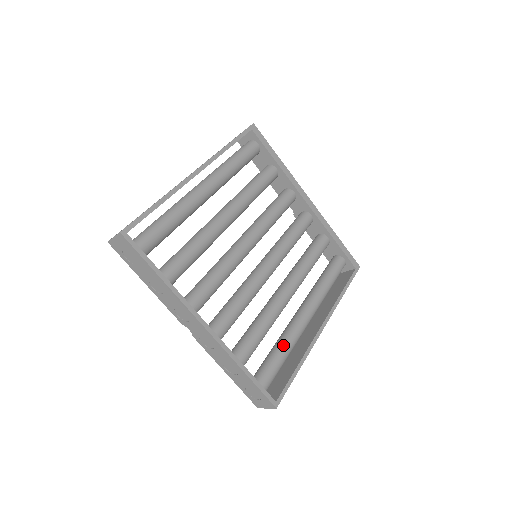
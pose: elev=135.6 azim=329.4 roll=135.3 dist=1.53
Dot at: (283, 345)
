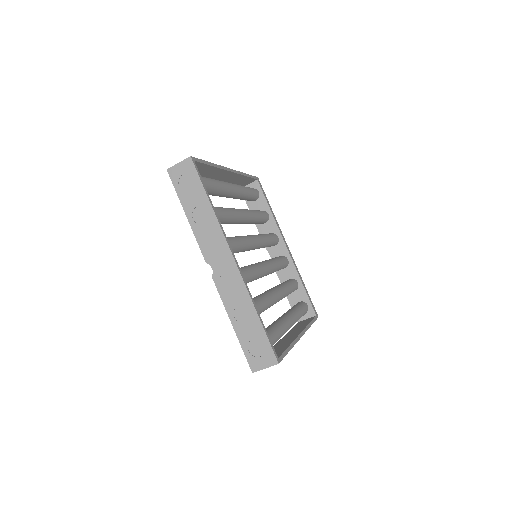
Dot at: (277, 326)
